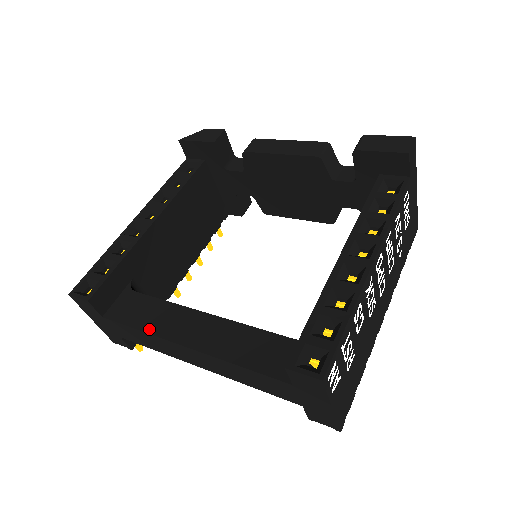
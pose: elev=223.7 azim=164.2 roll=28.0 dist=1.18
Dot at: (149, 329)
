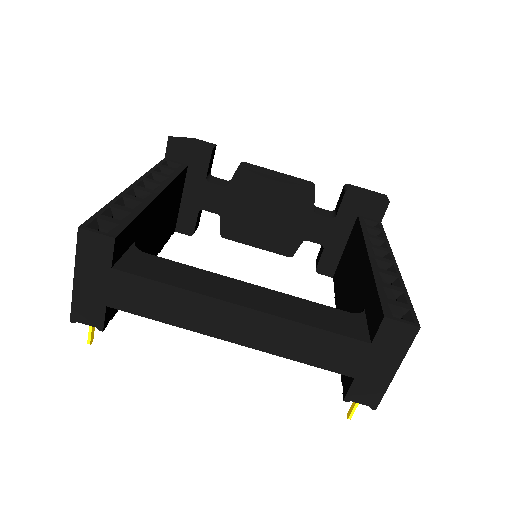
Dot at: (187, 287)
